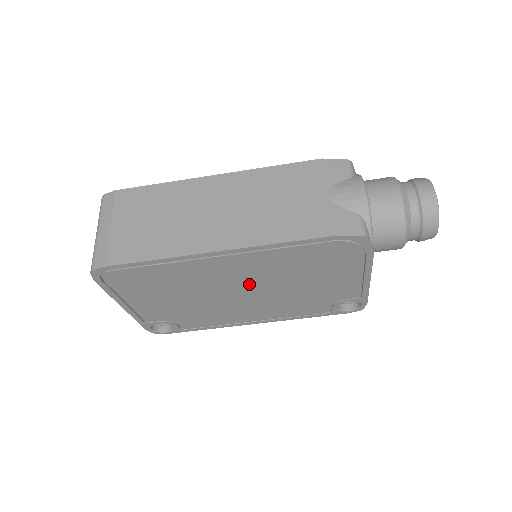
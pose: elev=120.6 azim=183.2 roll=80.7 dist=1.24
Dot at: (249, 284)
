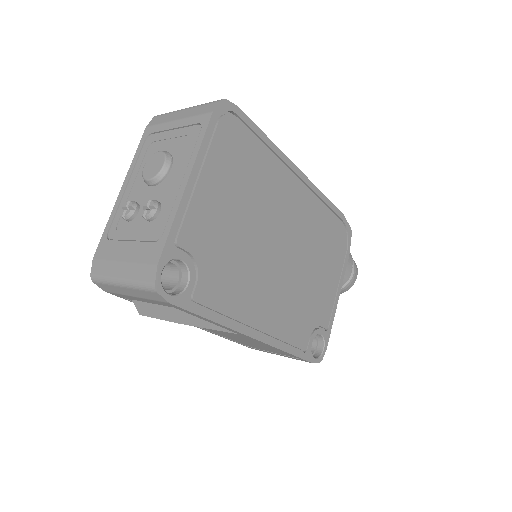
Dot at: (290, 239)
